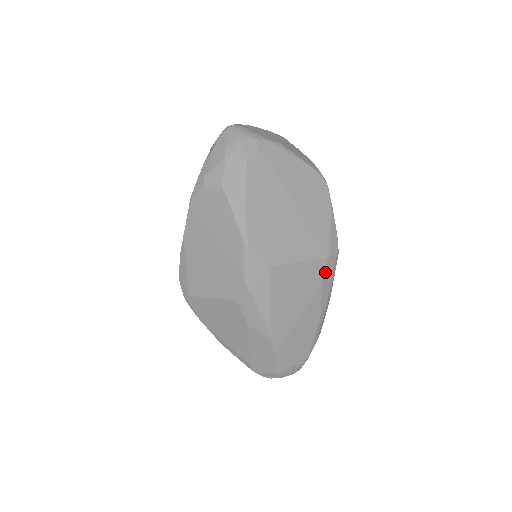
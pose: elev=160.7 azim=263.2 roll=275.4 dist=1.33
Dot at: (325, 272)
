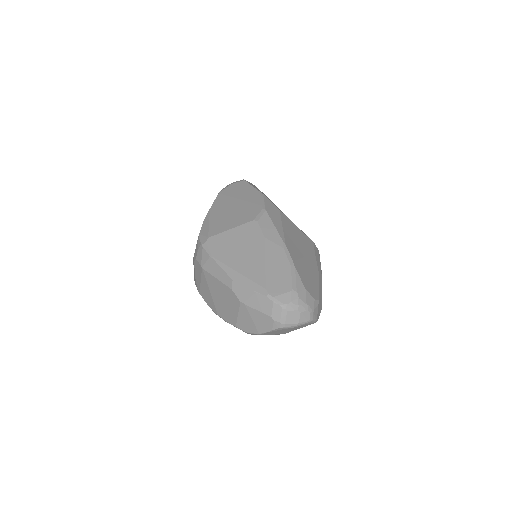
Dot at: (314, 249)
